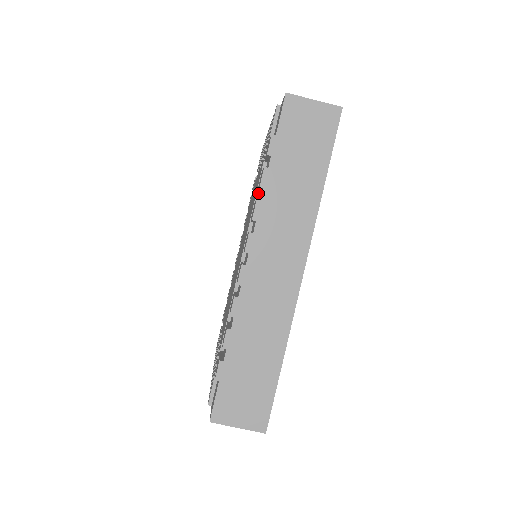
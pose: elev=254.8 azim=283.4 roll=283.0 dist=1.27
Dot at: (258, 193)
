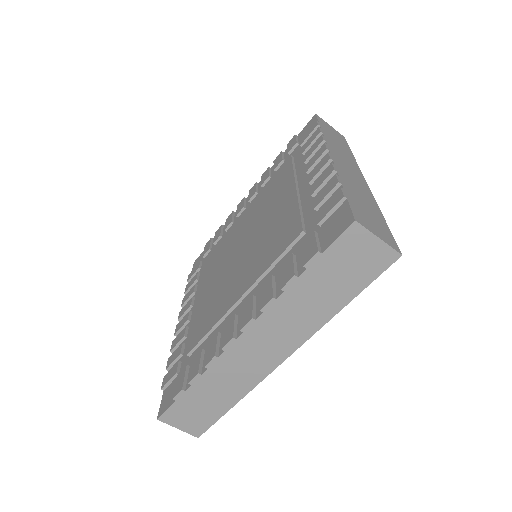
Dot at: (281, 257)
